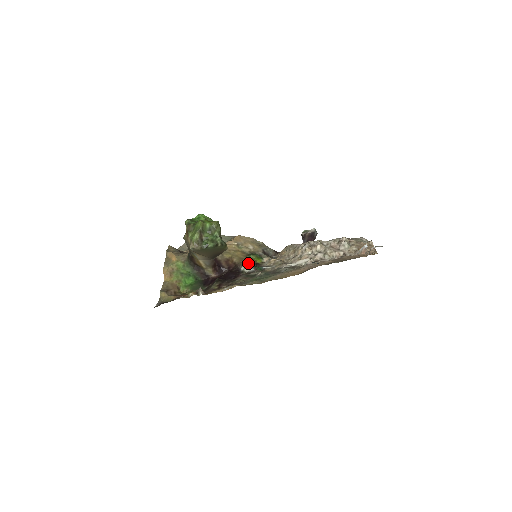
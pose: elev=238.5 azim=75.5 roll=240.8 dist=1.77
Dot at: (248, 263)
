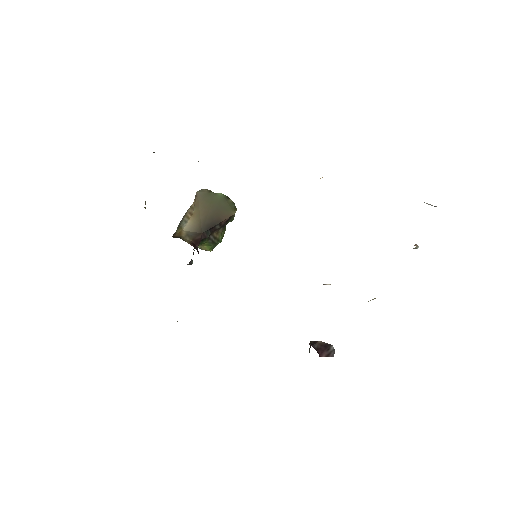
Dot at: occluded
